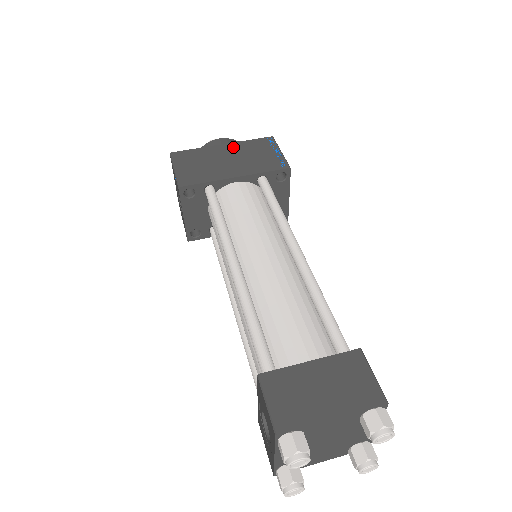
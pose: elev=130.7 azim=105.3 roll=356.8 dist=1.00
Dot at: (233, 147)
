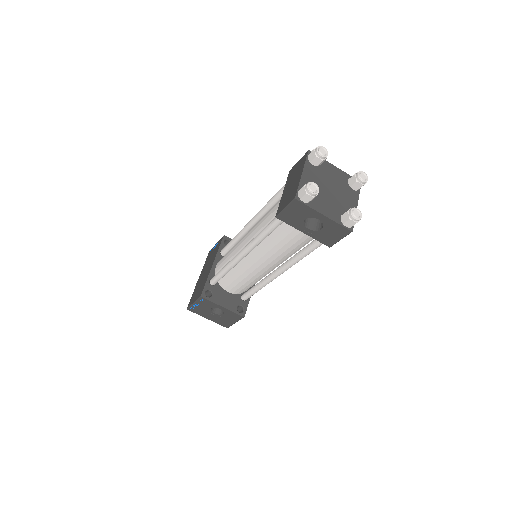
Dot at: (202, 272)
